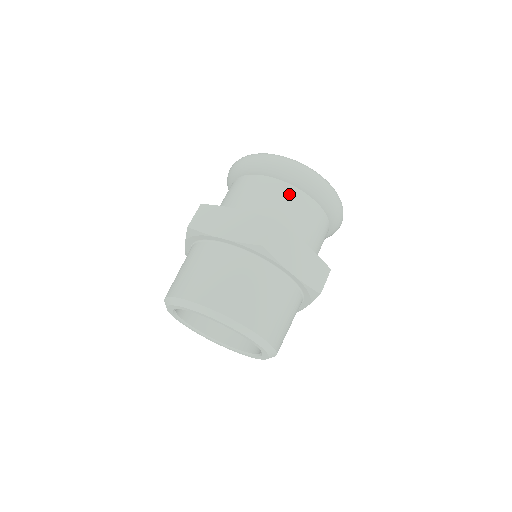
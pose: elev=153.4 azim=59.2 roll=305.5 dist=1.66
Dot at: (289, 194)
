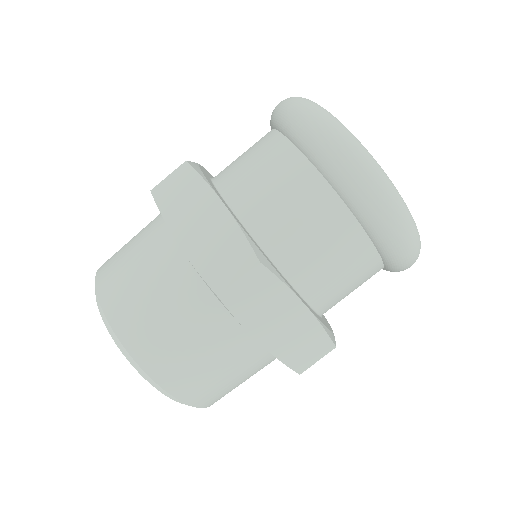
Dot at: (325, 210)
